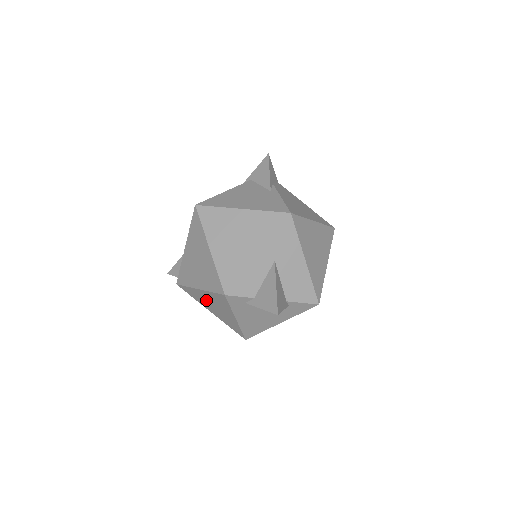
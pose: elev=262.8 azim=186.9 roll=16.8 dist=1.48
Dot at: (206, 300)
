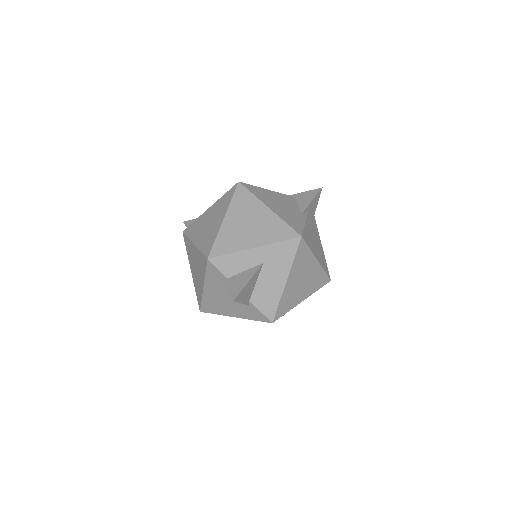
Dot at: (194, 257)
